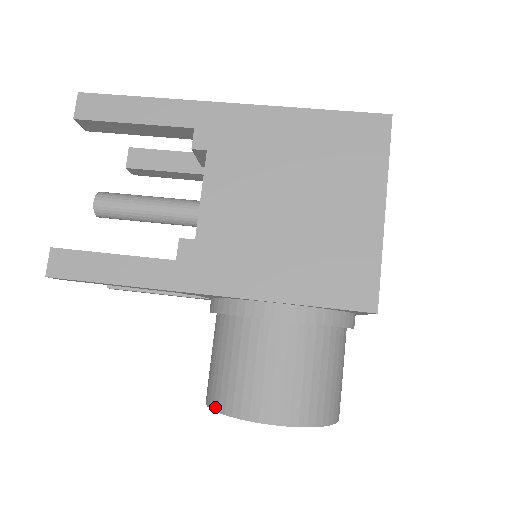
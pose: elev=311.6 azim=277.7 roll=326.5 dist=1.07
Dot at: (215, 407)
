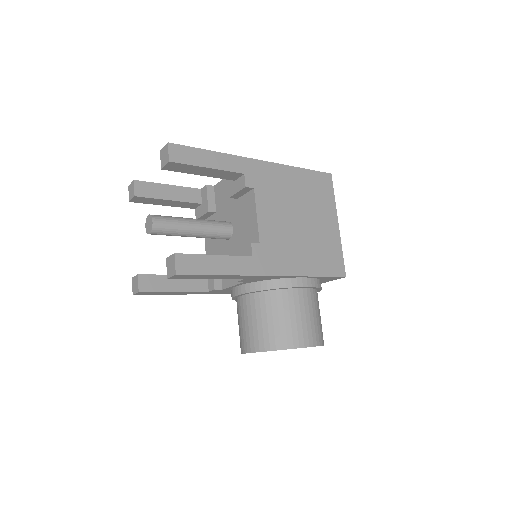
Dot at: (272, 348)
